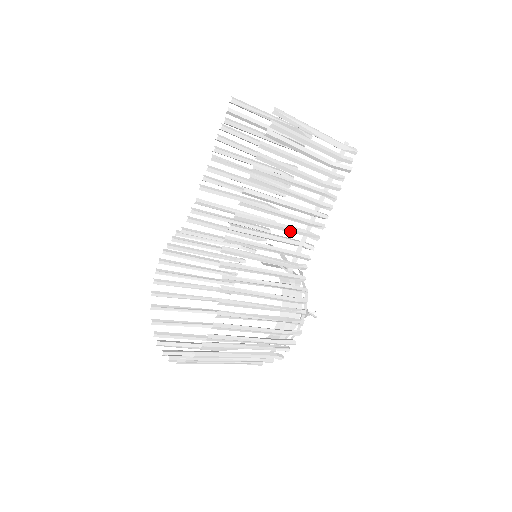
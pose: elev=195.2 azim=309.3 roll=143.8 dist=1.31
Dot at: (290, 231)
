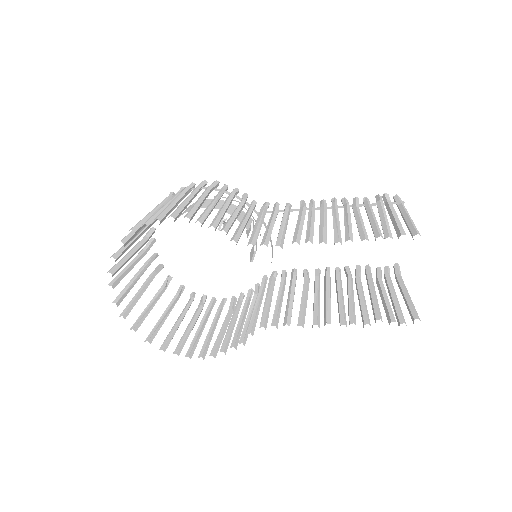
Dot at: occluded
